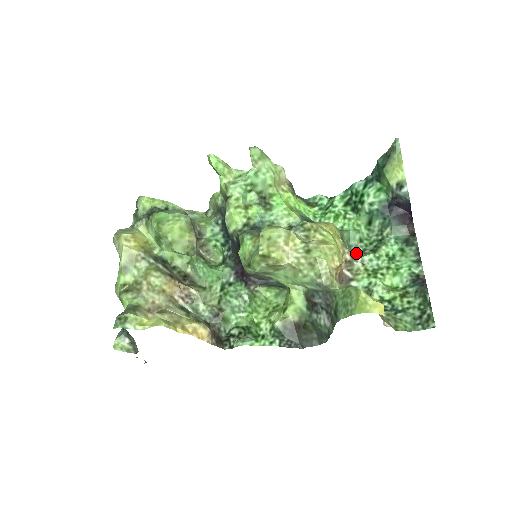
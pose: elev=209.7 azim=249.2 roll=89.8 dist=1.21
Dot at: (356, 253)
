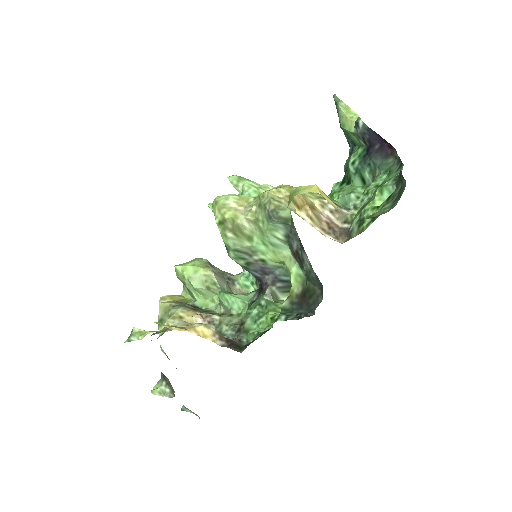
Dot at: occluded
